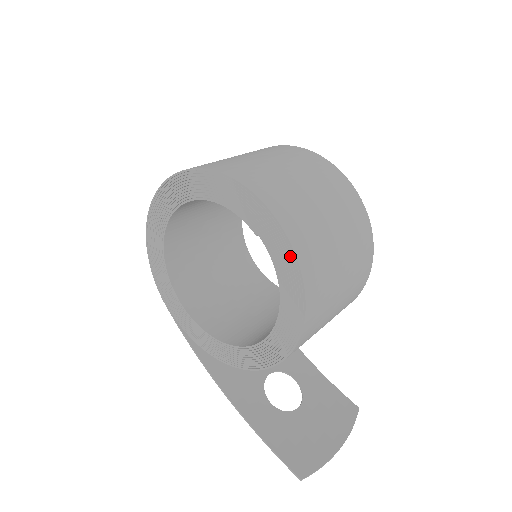
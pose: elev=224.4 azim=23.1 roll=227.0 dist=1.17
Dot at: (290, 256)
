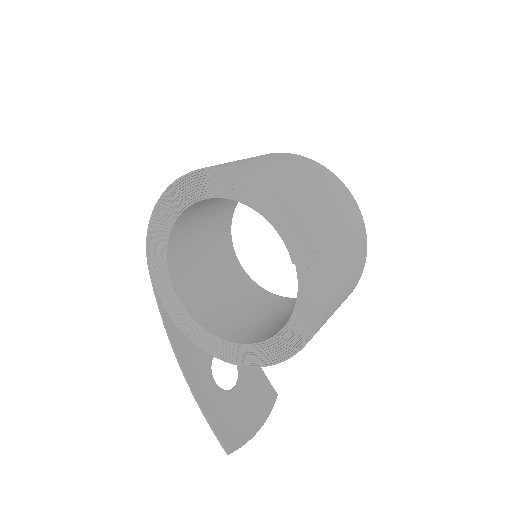
Dot at: (319, 295)
